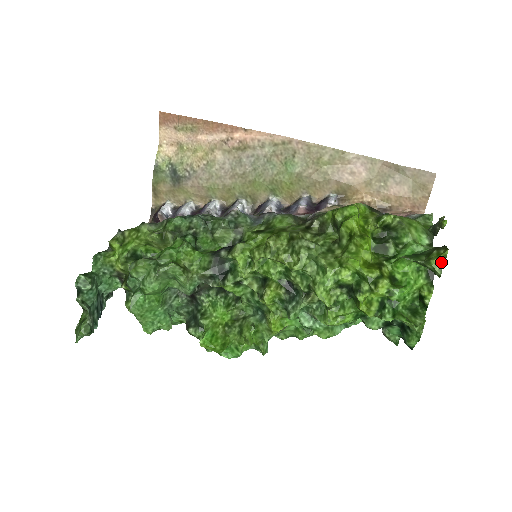
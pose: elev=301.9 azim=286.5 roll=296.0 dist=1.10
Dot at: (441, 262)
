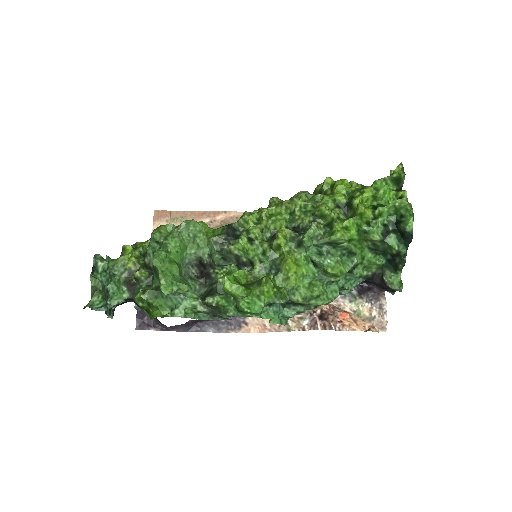
Dot at: (401, 169)
